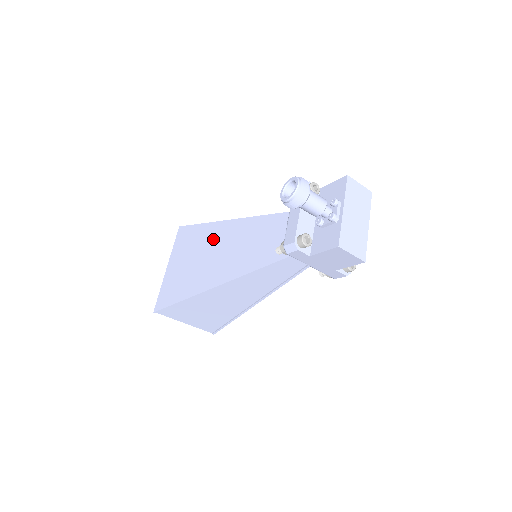
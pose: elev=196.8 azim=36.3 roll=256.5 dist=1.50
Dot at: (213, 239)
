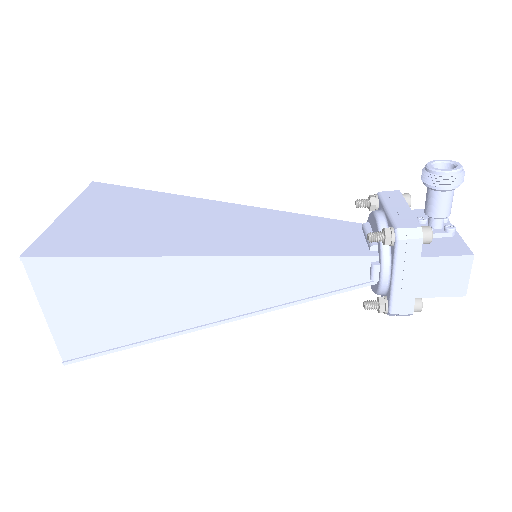
Dot at: (187, 209)
